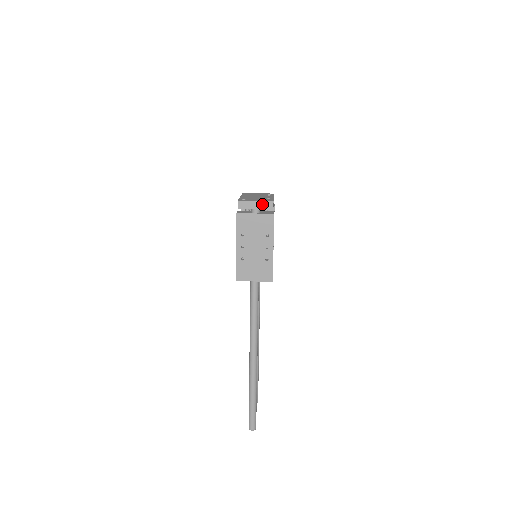
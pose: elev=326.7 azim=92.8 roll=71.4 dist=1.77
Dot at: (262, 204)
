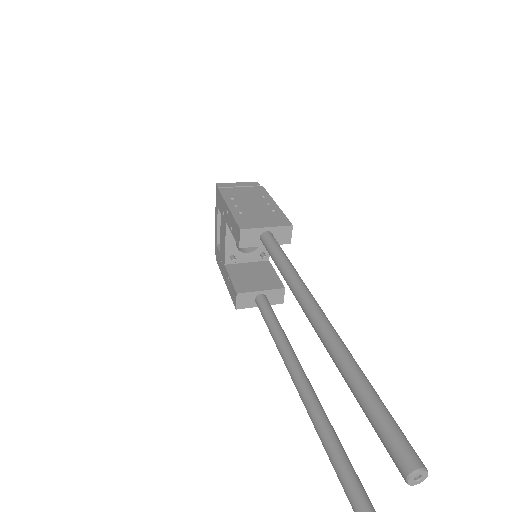
Dot at: (245, 184)
